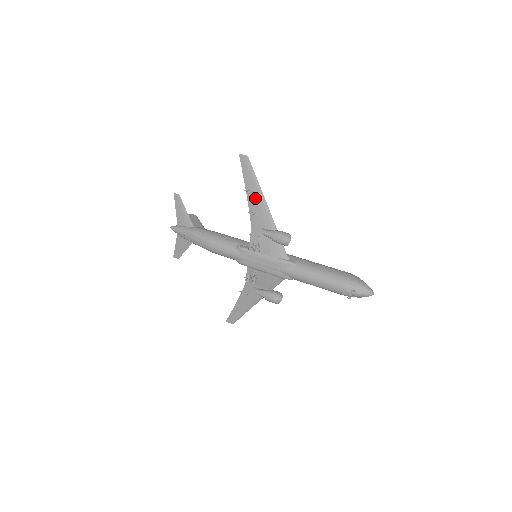
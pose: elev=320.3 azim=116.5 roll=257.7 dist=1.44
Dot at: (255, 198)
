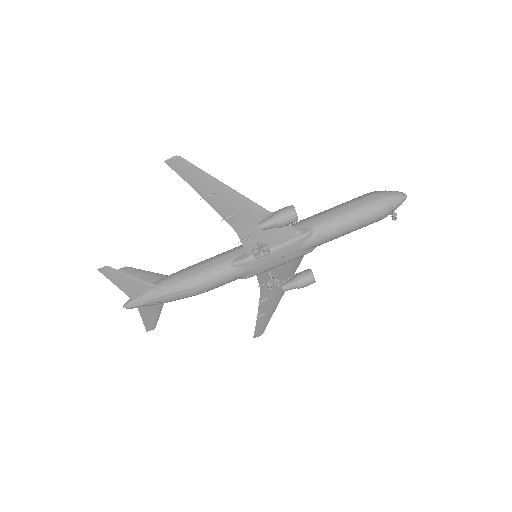
Dot at: (221, 198)
